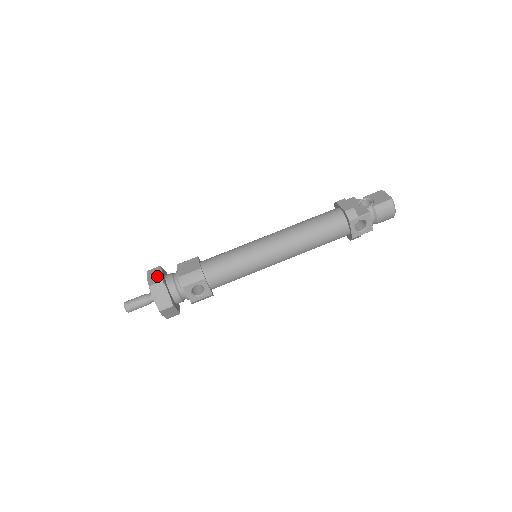
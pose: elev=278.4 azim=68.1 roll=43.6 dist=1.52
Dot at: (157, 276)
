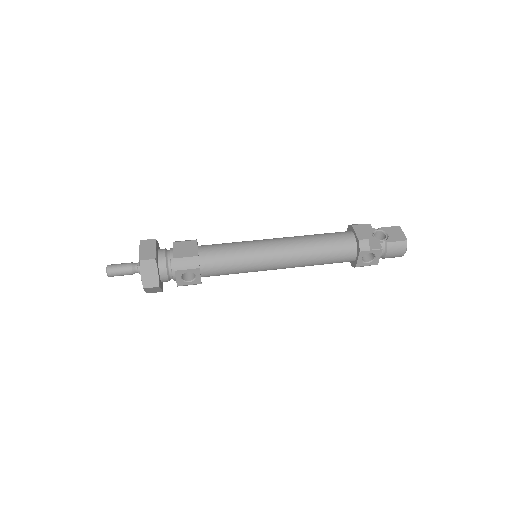
Dot at: (150, 251)
